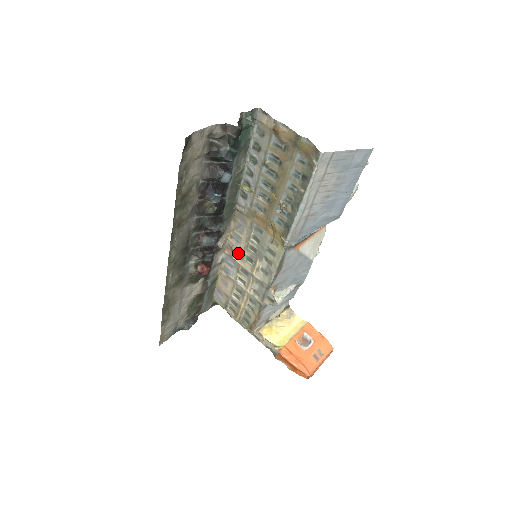
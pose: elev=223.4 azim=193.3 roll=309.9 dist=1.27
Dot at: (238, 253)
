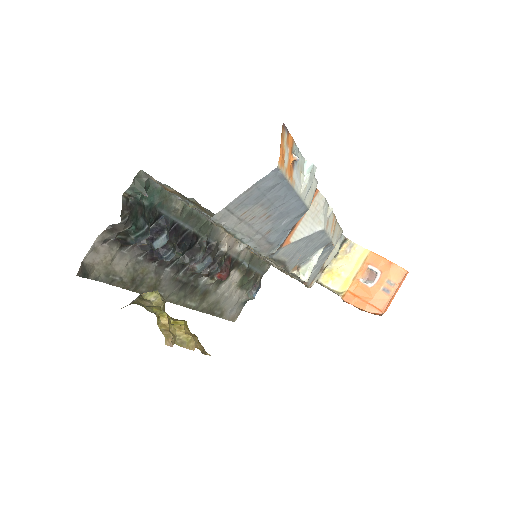
Dot at: (246, 246)
